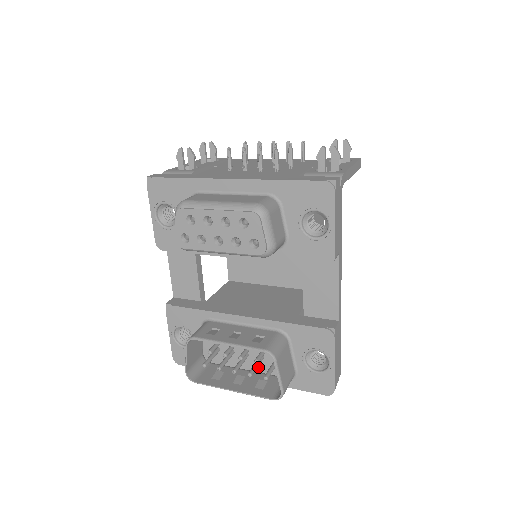
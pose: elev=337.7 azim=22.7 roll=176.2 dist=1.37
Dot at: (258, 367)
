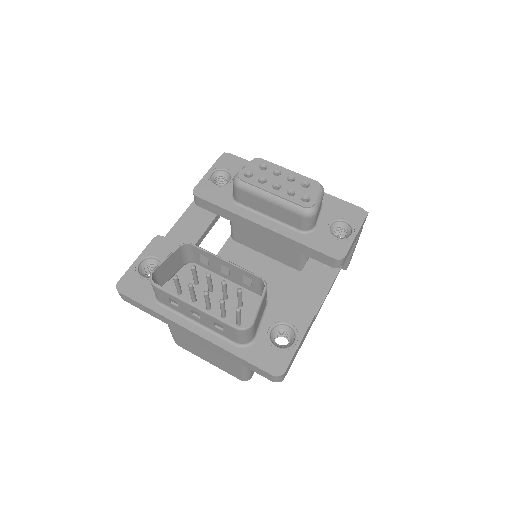
Dot at: occluded
